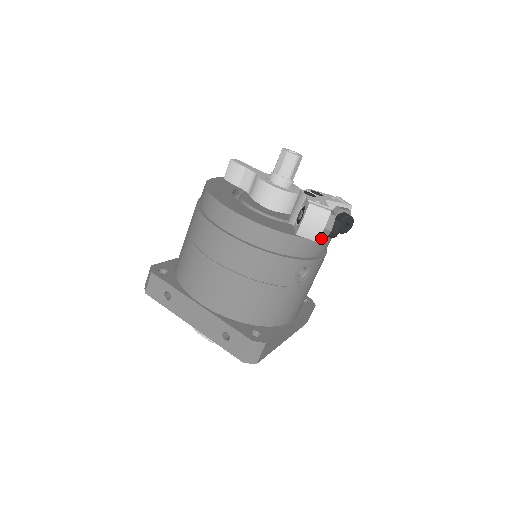
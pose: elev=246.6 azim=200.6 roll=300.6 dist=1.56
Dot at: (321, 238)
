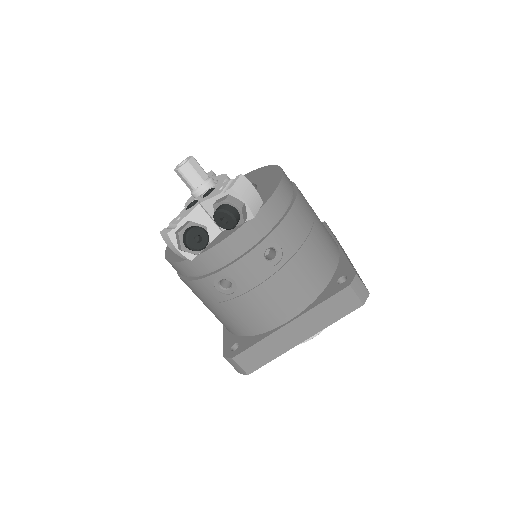
Dot at: (195, 254)
